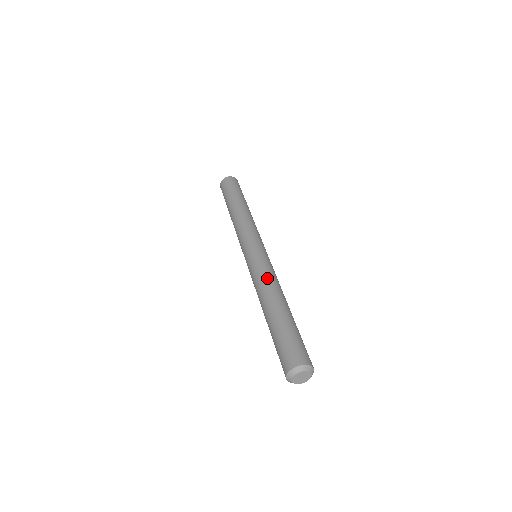
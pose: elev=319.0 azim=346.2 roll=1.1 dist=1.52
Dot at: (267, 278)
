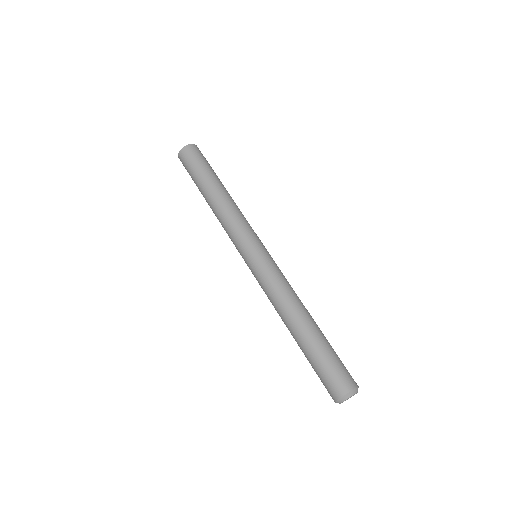
Dot at: (289, 288)
